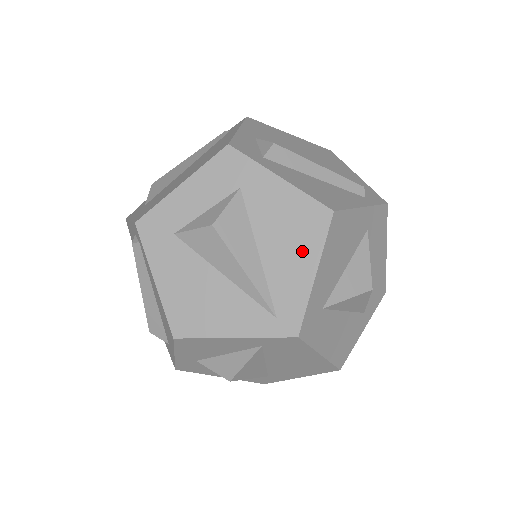
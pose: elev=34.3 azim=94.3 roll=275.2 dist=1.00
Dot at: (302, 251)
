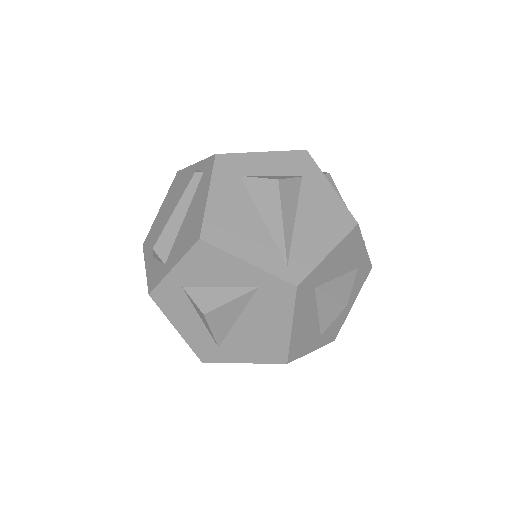
Dot at: (326, 235)
